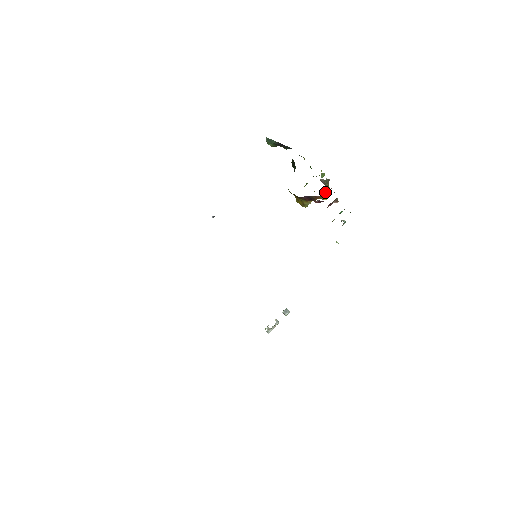
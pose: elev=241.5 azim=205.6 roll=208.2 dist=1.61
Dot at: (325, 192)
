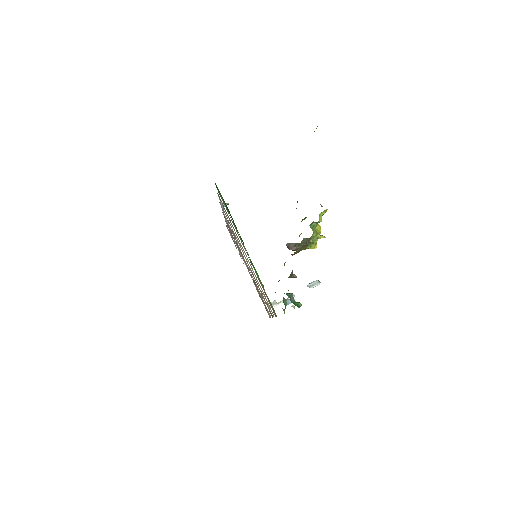
Dot at: (311, 244)
